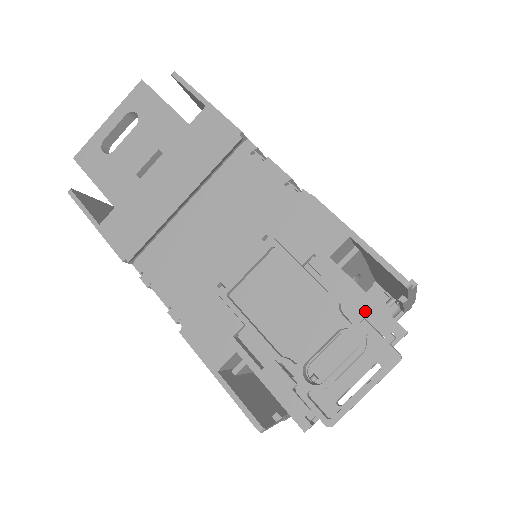
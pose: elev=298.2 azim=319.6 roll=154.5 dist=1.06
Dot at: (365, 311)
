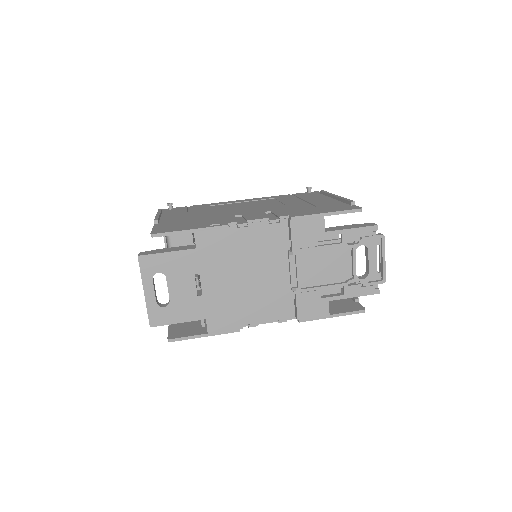
Dot at: (357, 235)
